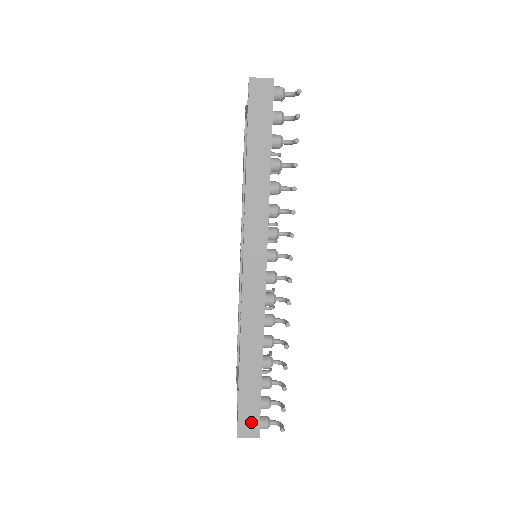
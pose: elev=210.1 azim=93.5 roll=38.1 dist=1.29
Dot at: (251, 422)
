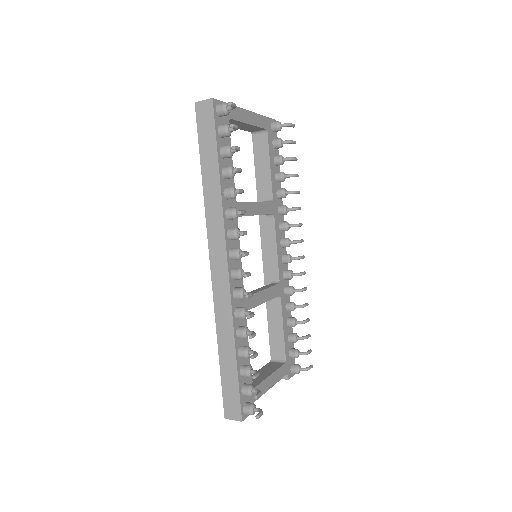
Dot at: (234, 406)
